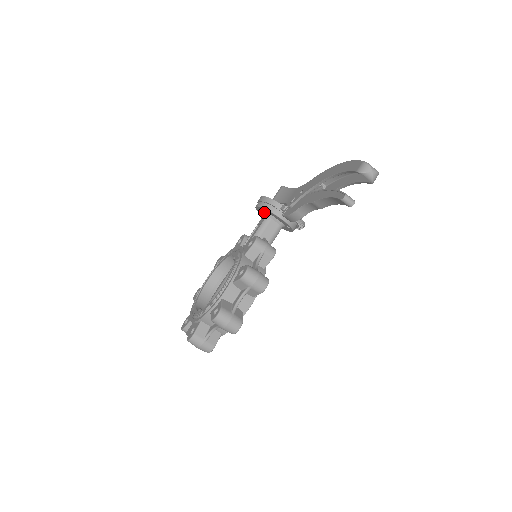
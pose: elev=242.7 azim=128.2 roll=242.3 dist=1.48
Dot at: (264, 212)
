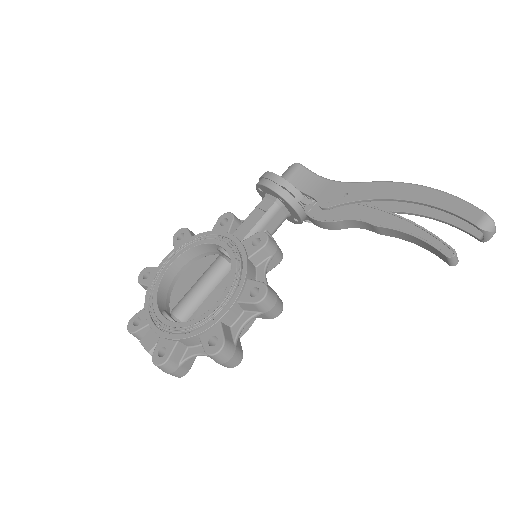
Dot at: (270, 194)
